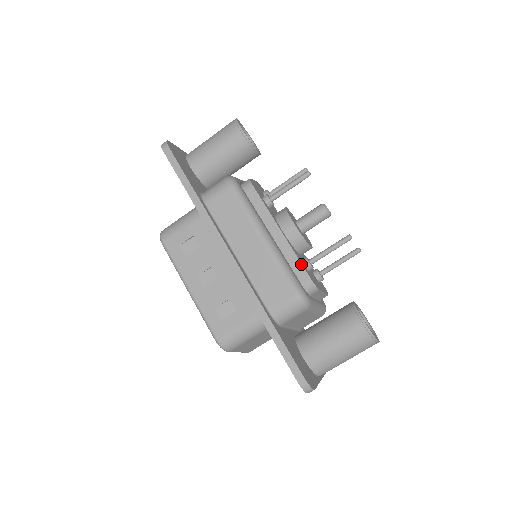
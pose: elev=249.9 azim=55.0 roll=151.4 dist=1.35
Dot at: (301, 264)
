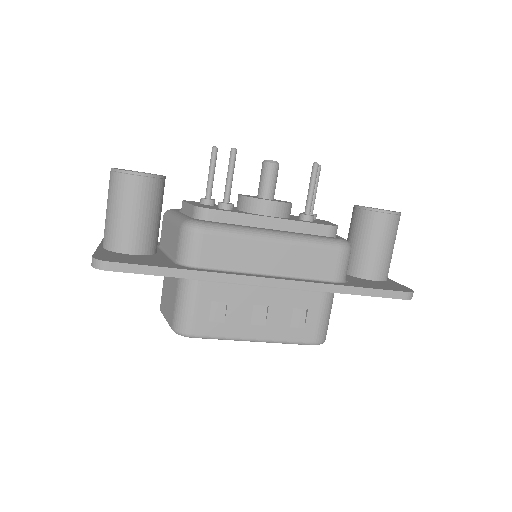
Dot at: (312, 224)
